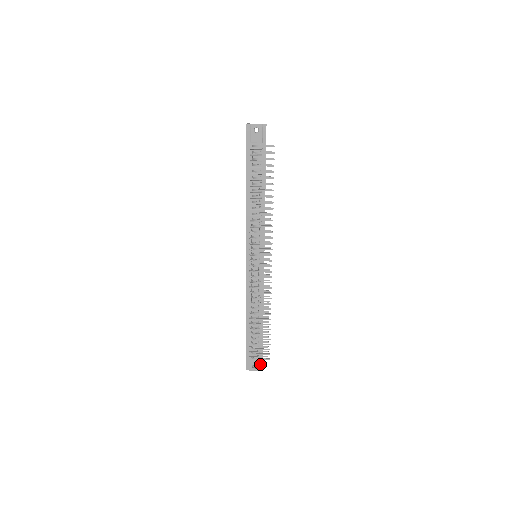
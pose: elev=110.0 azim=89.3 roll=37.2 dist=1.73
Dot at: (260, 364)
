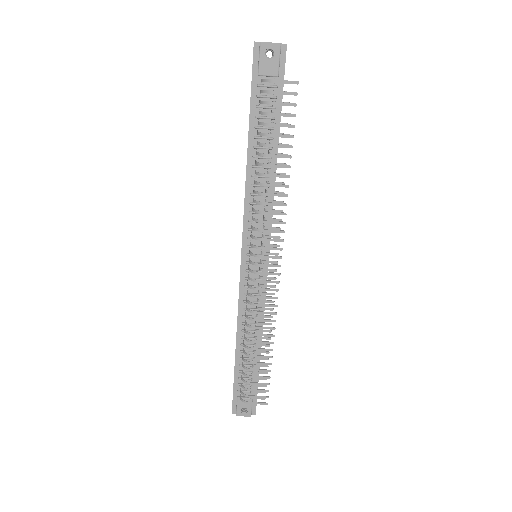
Dot at: (253, 407)
